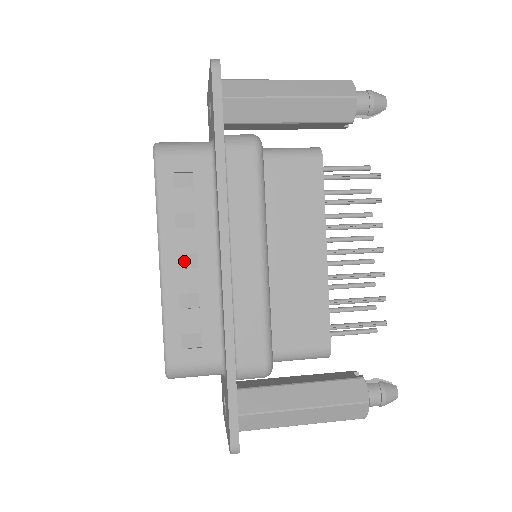
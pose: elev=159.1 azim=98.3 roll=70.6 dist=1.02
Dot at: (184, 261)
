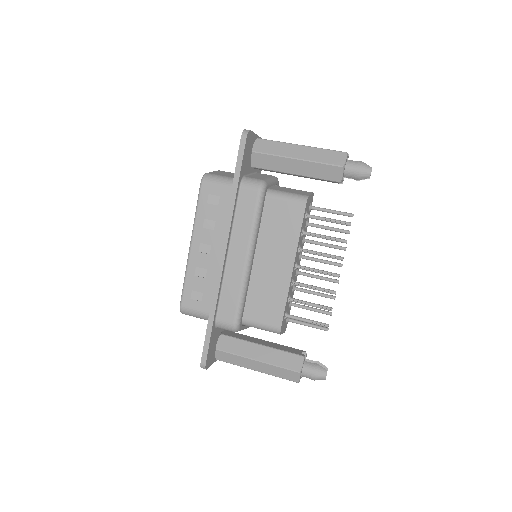
Dot at: (203, 248)
